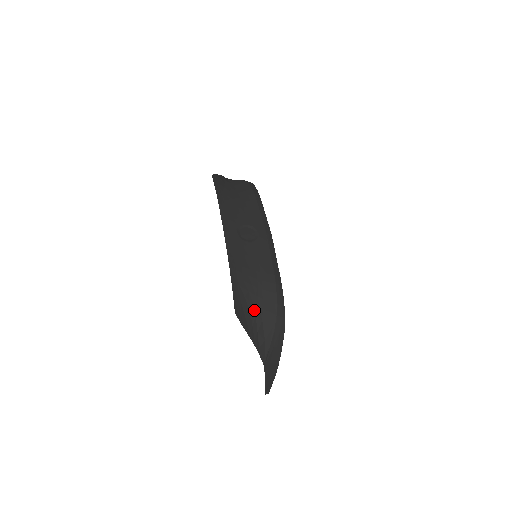
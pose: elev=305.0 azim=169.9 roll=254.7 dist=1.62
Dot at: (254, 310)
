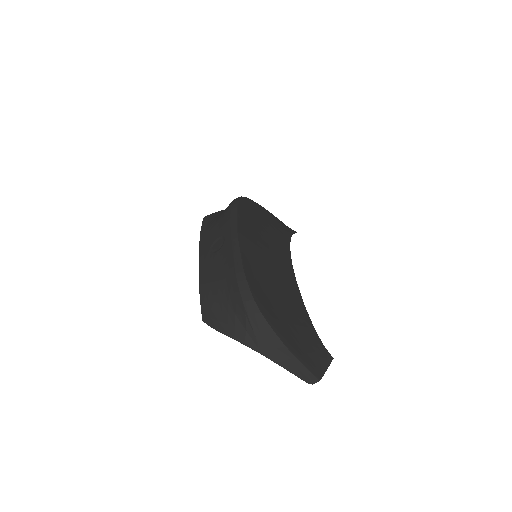
Dot at: (225, 309)
